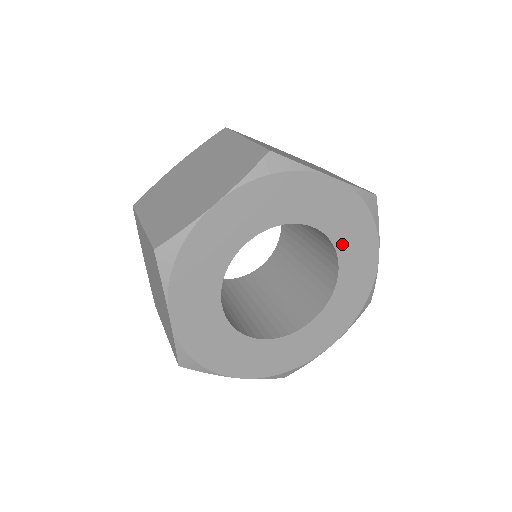
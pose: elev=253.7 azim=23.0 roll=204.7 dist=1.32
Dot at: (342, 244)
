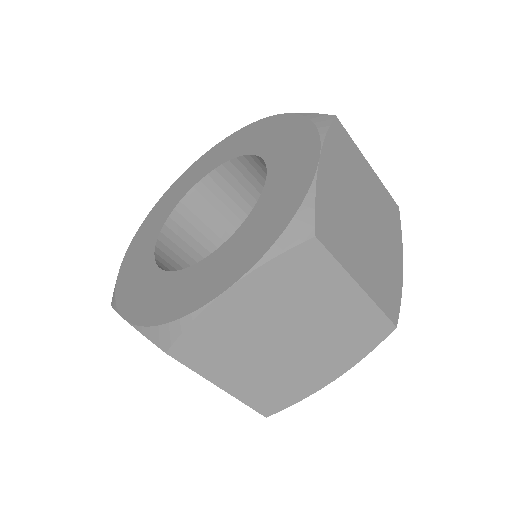
Dot at: occluded
